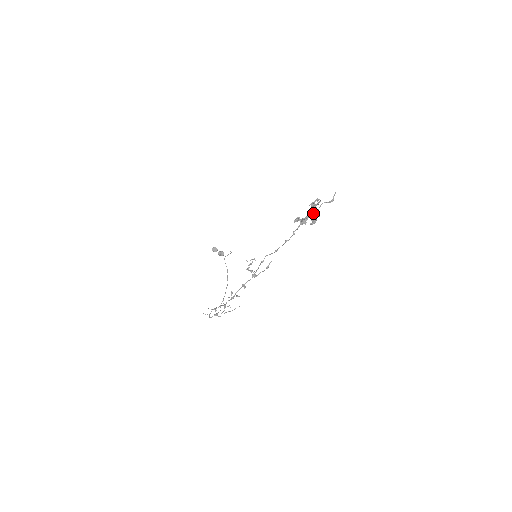
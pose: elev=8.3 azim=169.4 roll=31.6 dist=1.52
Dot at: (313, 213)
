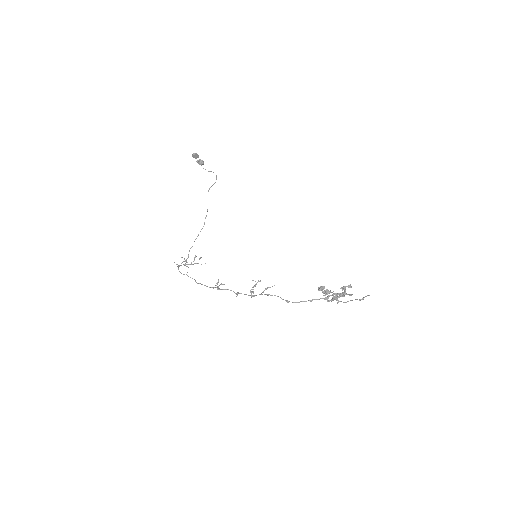
Dot at: (339, 295)
